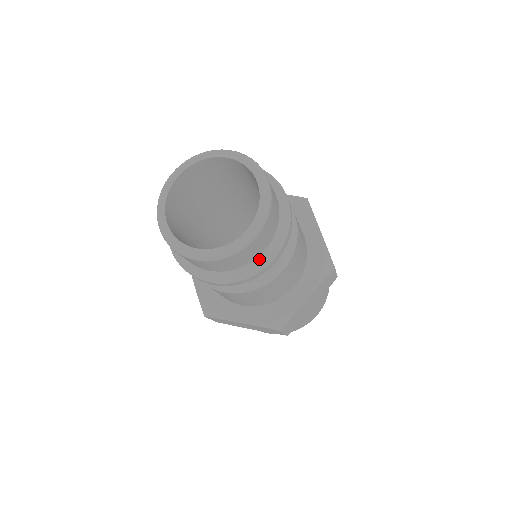
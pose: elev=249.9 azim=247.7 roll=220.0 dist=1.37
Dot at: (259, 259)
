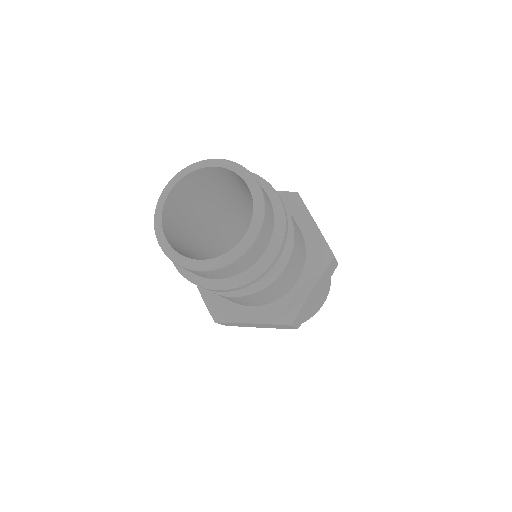
Dot at: (261, 260)
